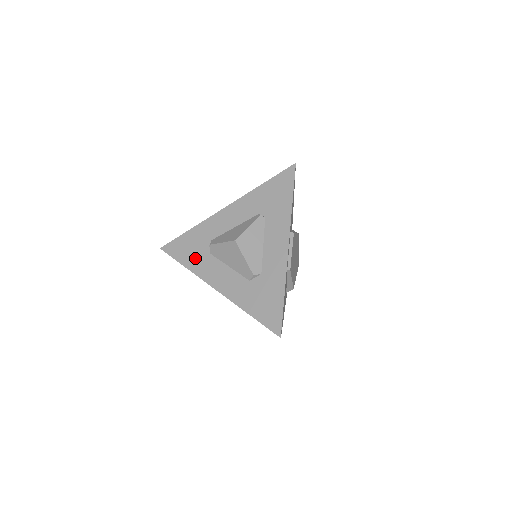
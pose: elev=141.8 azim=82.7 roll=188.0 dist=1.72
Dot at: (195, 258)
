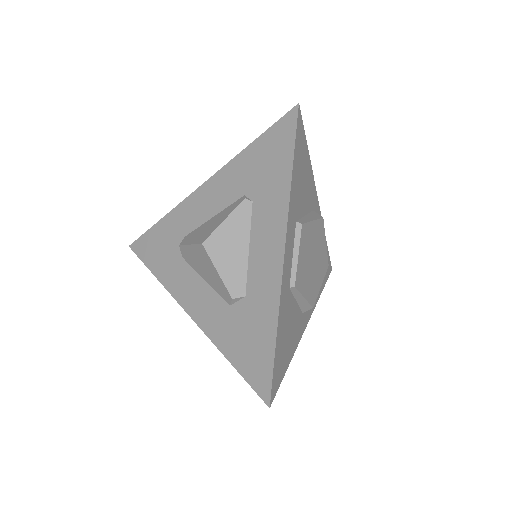
Dot at: (165, 263)
